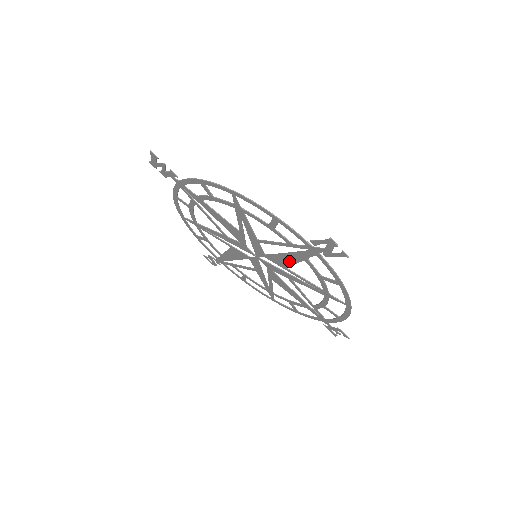
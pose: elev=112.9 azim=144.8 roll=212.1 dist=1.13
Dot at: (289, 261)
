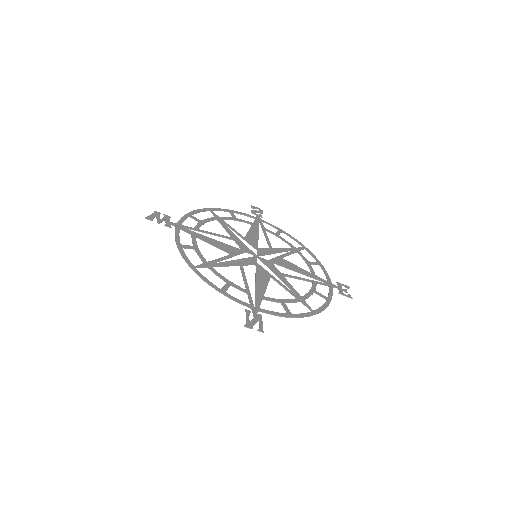
Dot at: (263, 283)
